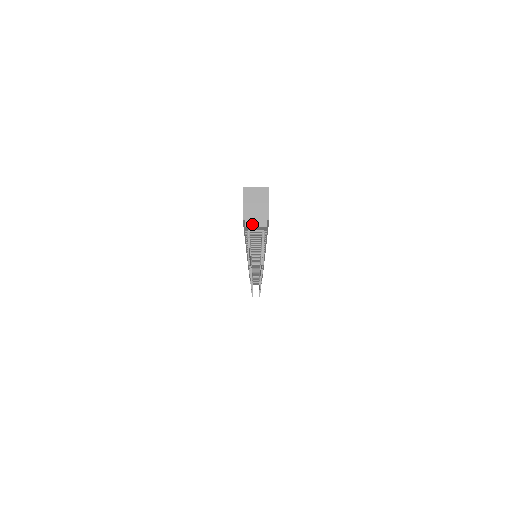
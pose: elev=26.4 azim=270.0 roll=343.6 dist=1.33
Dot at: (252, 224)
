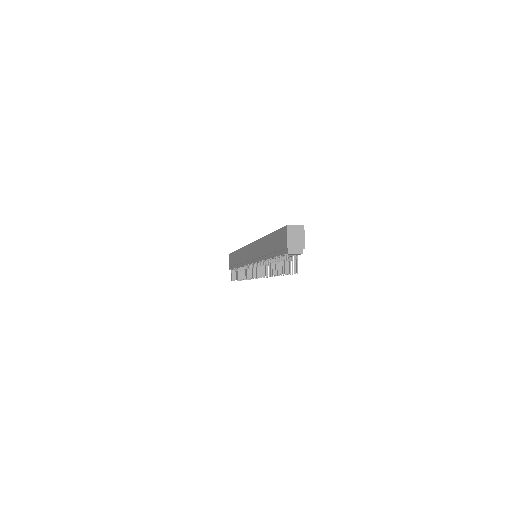
Dot at: (293, 252)
